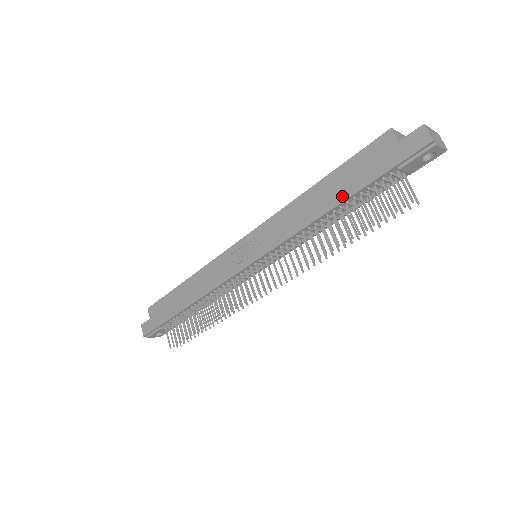
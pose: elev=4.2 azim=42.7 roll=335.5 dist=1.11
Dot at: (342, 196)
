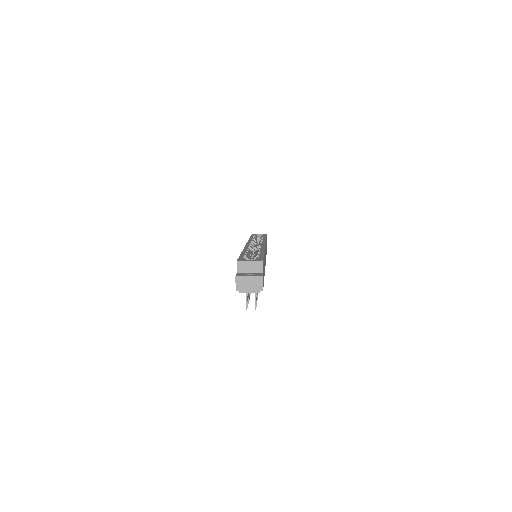
Dot at: occluded
